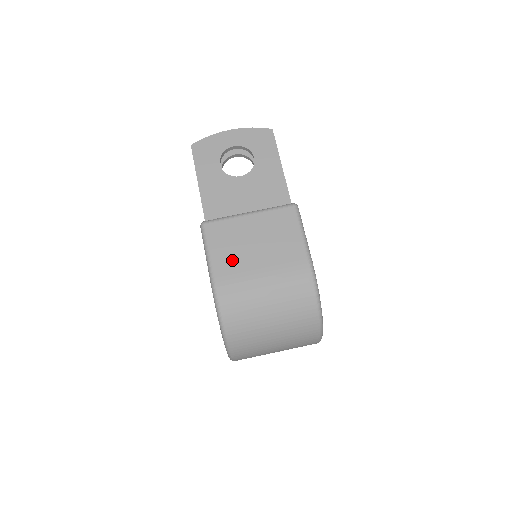
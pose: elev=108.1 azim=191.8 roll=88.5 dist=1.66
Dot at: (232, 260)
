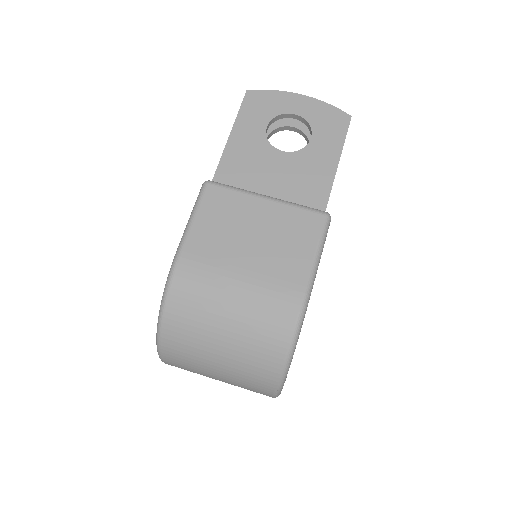
Dot at: (214, 241)
